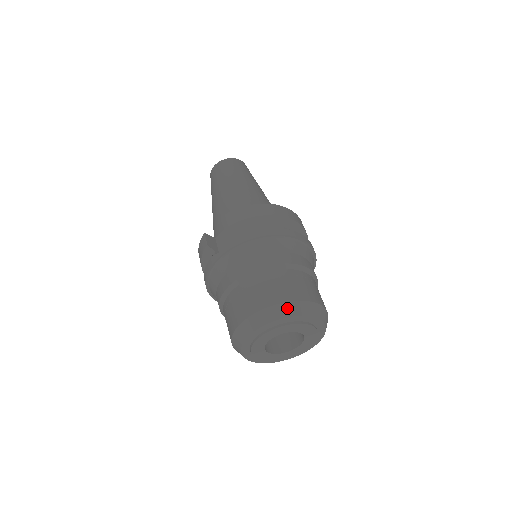
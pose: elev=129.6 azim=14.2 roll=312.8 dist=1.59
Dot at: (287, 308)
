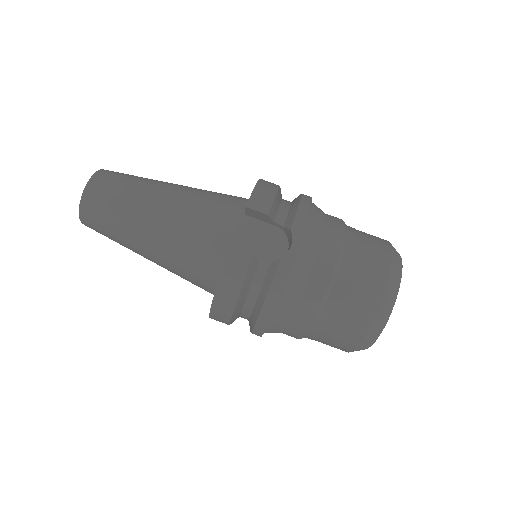
Dot at: (396, 252)
